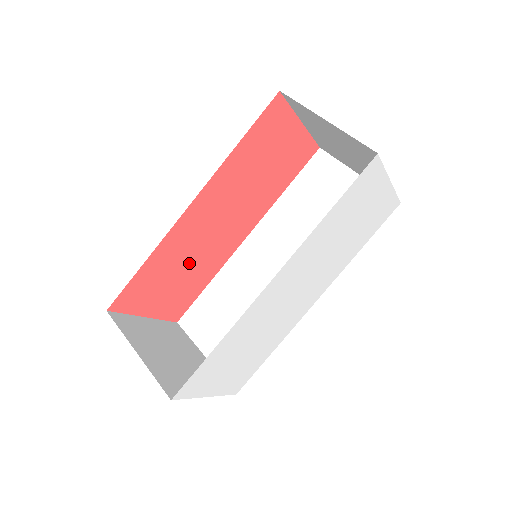
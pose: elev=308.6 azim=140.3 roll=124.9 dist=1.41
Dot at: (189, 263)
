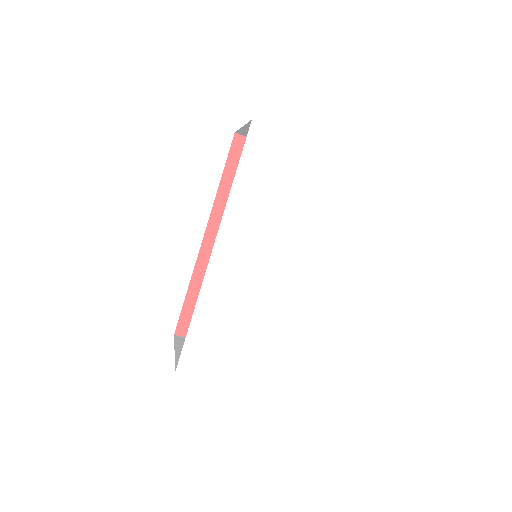
Dot at: occluded
